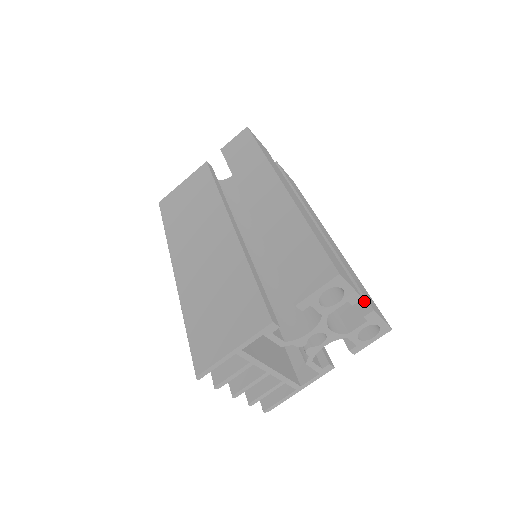
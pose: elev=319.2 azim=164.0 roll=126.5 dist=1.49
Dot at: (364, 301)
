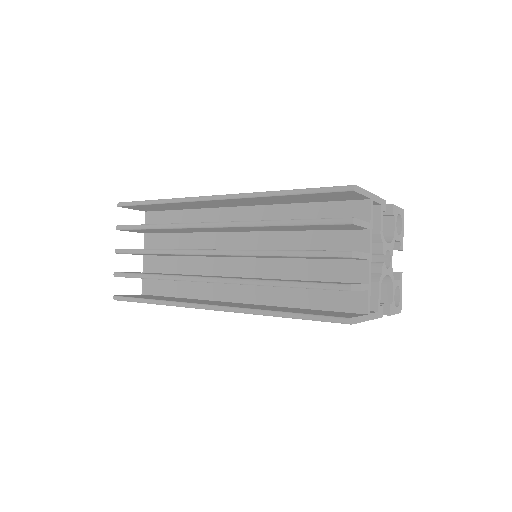
Dot at: occluded
